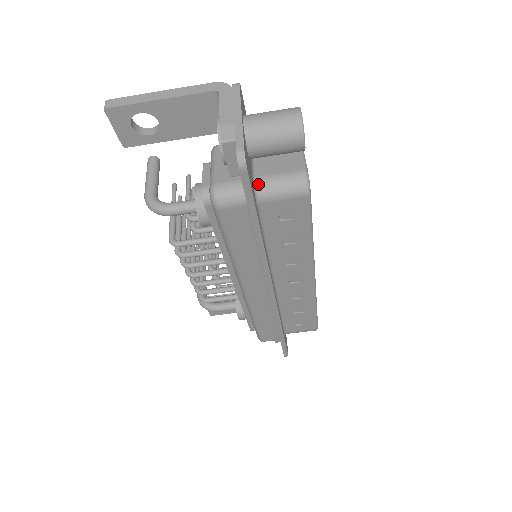
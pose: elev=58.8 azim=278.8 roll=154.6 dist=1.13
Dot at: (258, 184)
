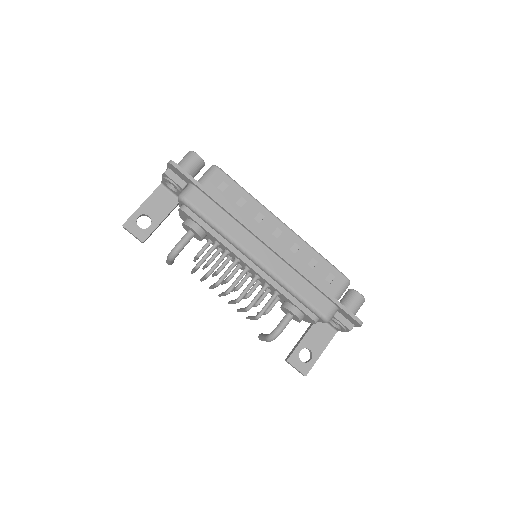
Dot at: occluded
